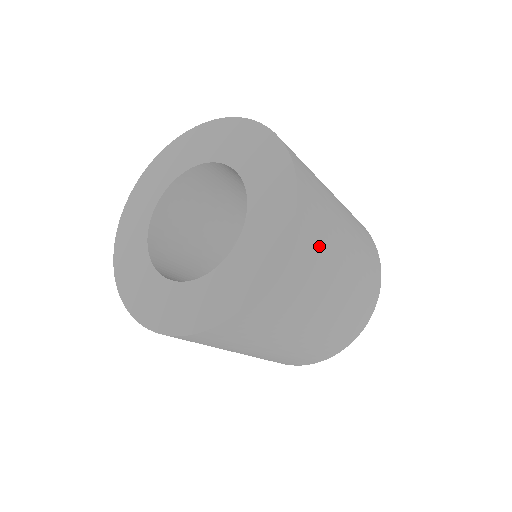
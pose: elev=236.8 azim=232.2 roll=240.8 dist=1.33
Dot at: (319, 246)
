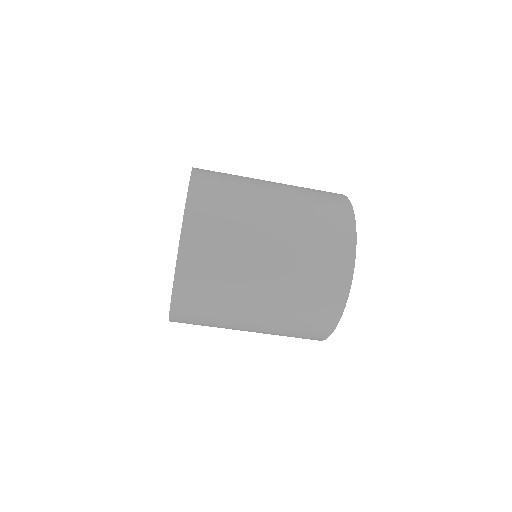
Dot at: (229, 176)
